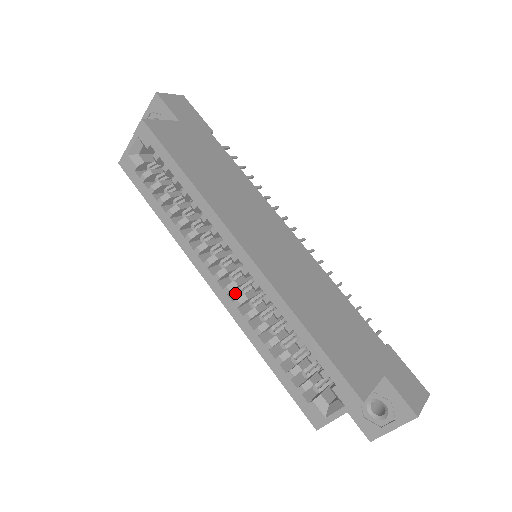
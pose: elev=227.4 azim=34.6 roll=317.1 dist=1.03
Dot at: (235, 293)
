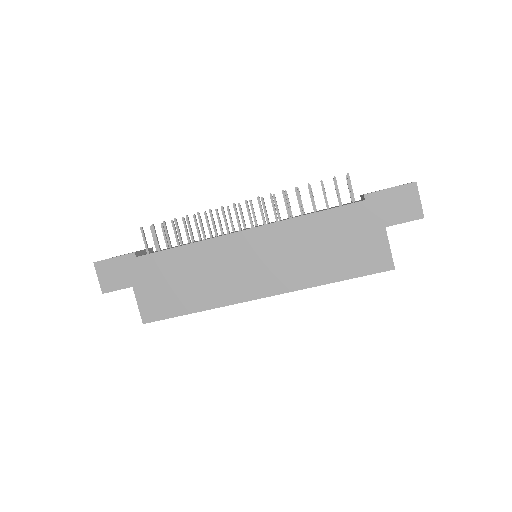
Dot at: occluded
